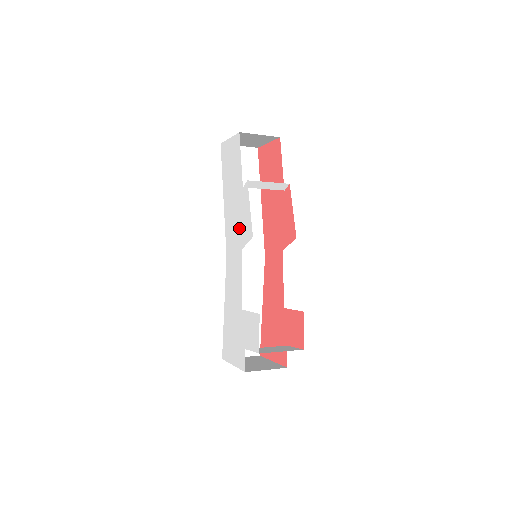
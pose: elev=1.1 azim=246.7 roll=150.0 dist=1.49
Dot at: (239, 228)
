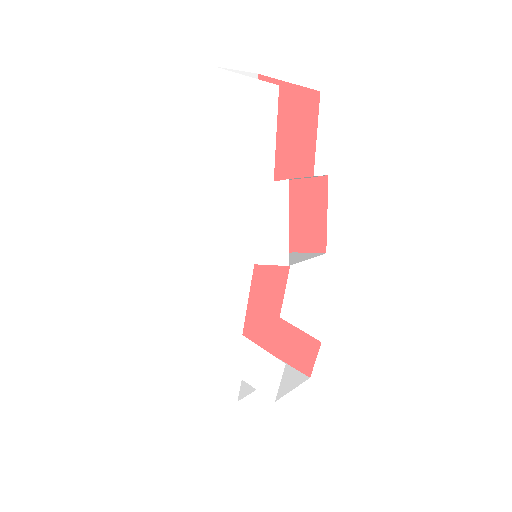
Dot at: (252, 232)
